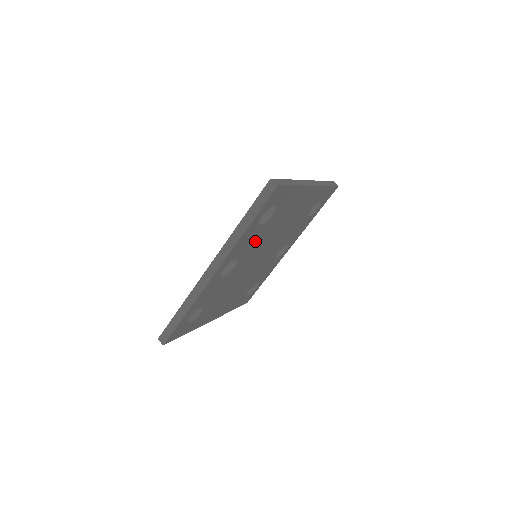
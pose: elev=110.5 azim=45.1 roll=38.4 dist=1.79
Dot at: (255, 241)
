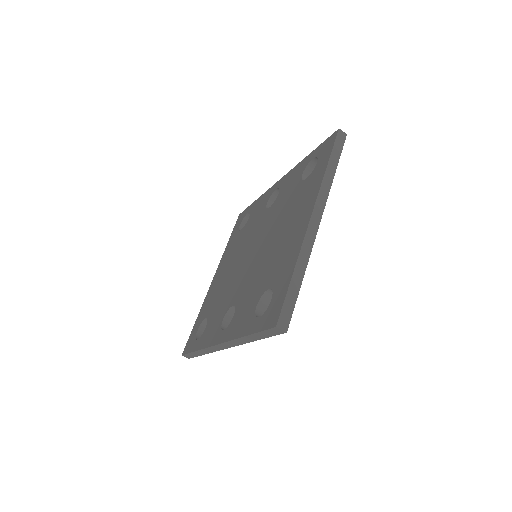
Dot at: occluded
